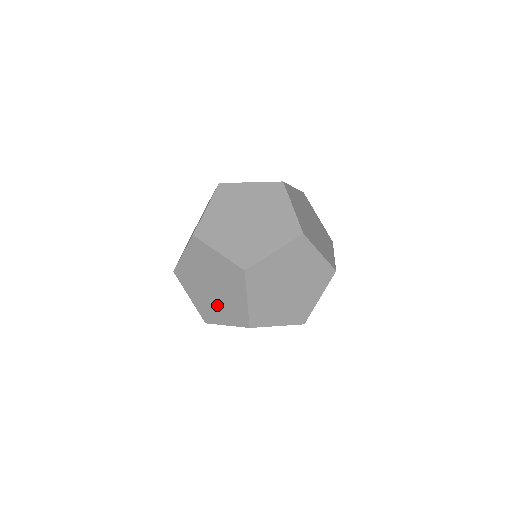
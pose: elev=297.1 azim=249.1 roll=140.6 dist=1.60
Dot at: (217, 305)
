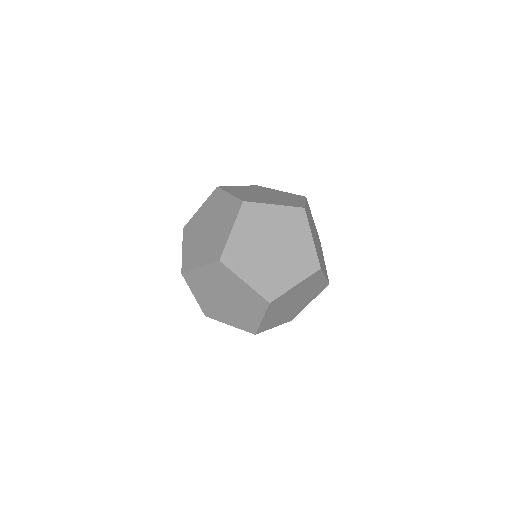
Dot at: (225, 311)
